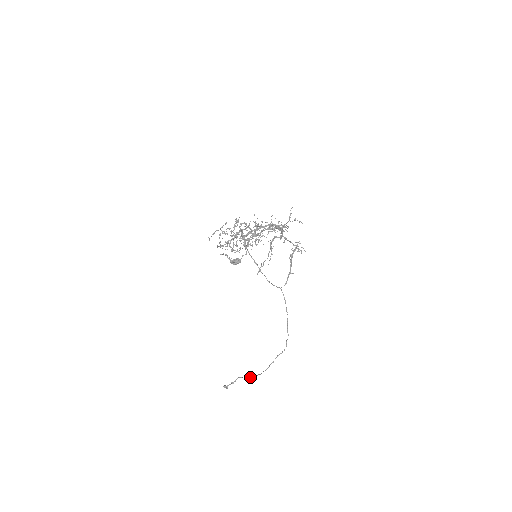
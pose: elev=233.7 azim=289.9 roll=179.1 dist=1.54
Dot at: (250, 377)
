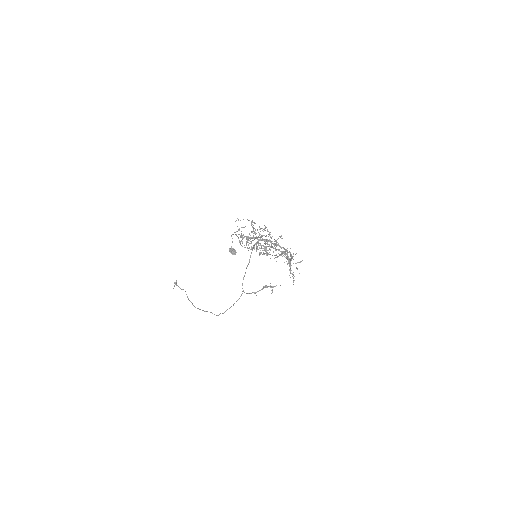
Dot at: occluded
